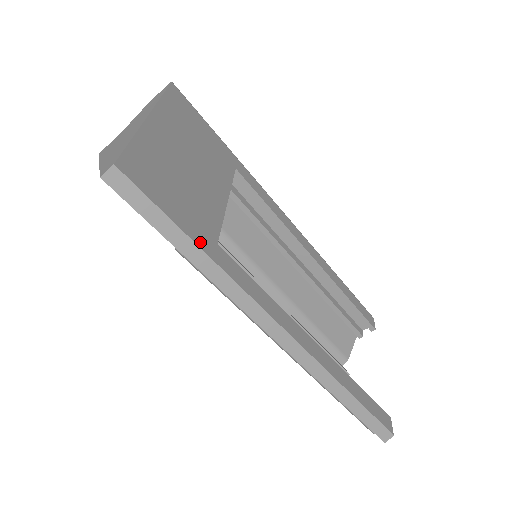
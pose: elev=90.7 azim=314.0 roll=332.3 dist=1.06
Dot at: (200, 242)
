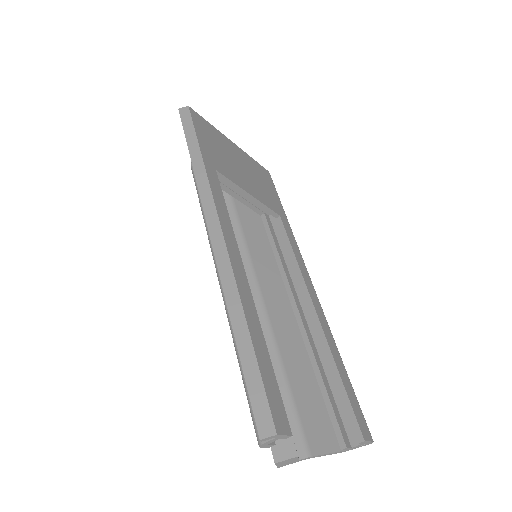
Dot at: (204, 153)
